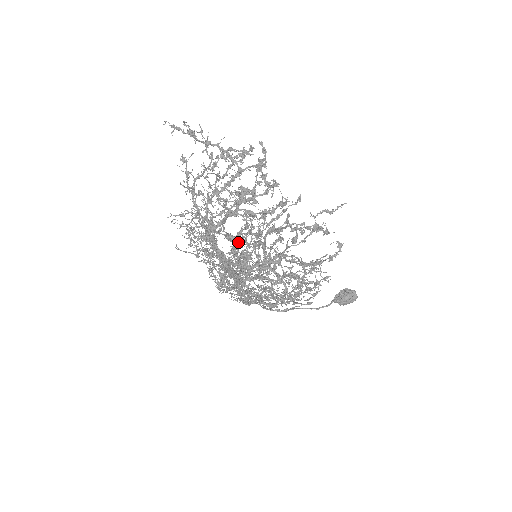
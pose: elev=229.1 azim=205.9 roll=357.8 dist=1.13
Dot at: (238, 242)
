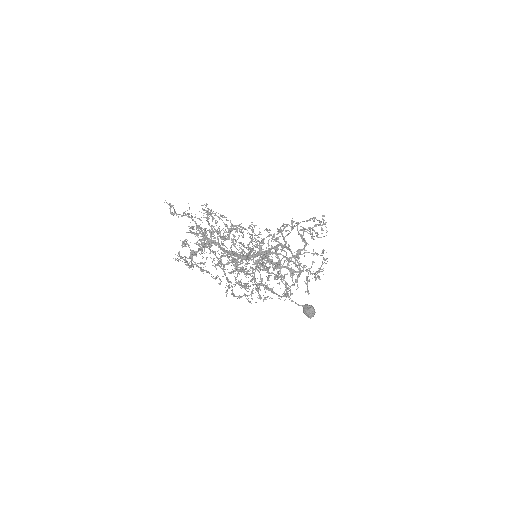
Dot at: (278, 230)
